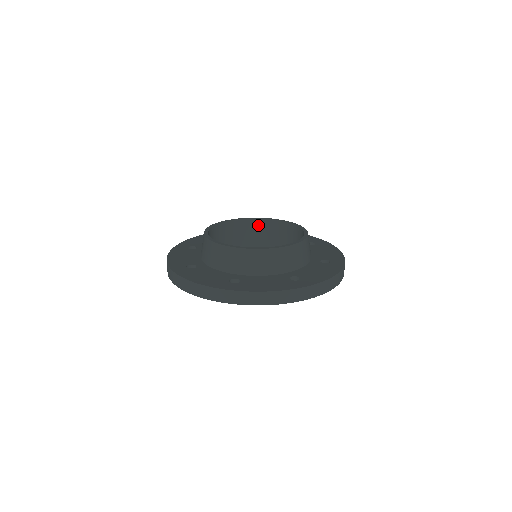
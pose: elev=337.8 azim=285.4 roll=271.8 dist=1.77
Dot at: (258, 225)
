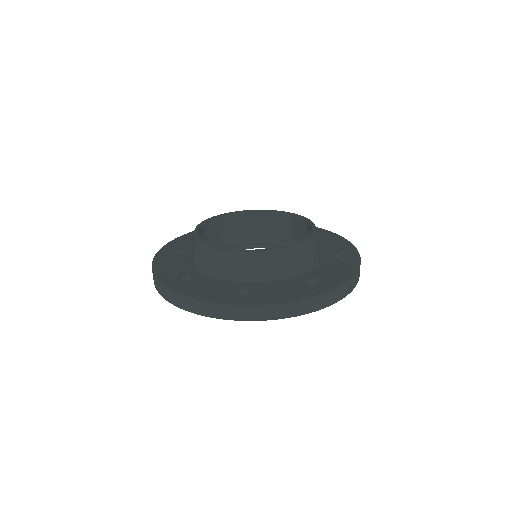
Dot at: (250, 218)
